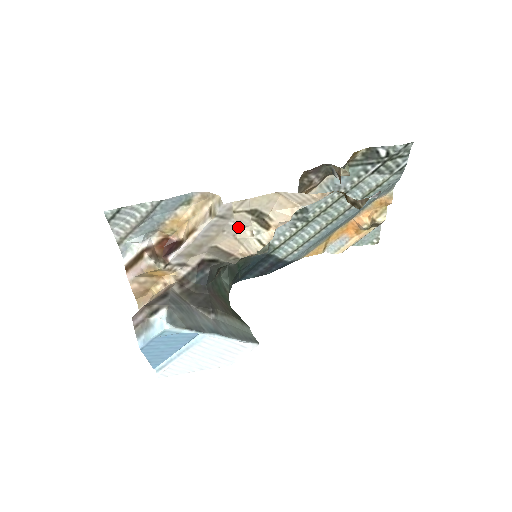
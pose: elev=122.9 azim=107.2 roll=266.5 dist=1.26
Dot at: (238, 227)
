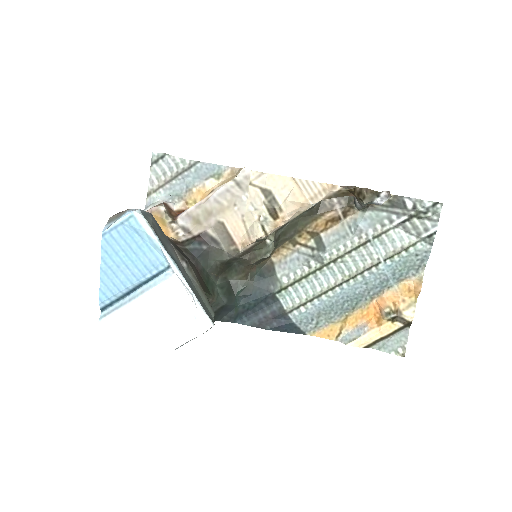
Dot at: (249, 207)
